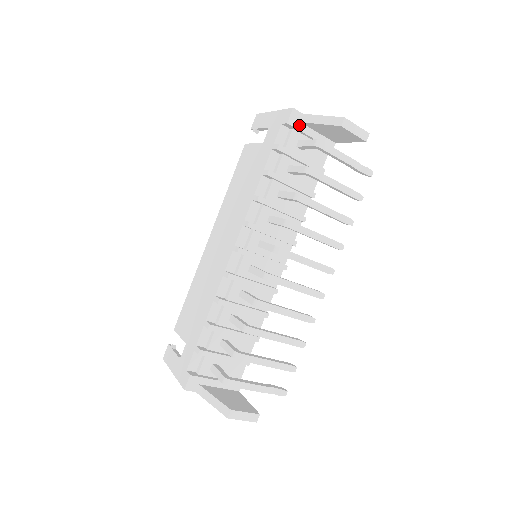
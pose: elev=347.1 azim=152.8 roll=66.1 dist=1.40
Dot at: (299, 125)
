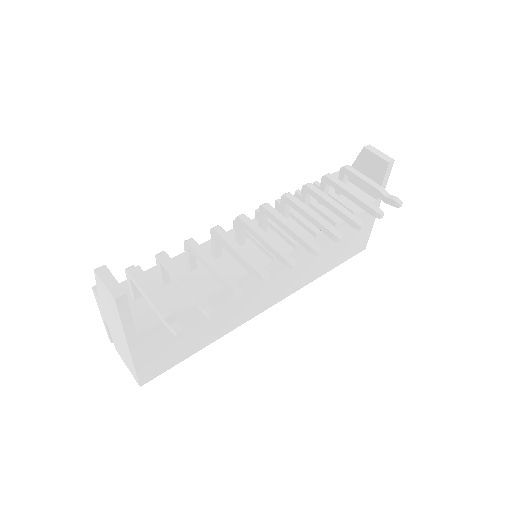
Dot at: occluded
